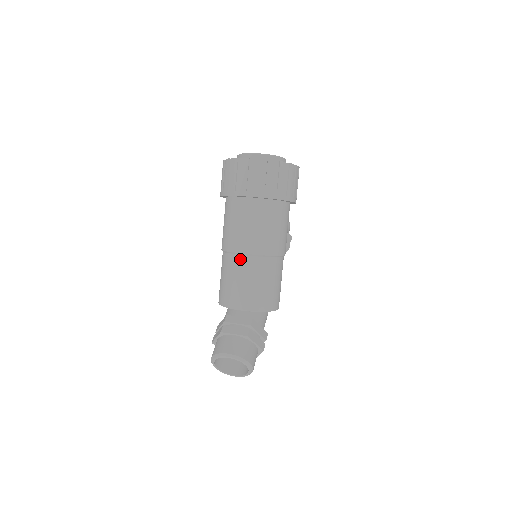
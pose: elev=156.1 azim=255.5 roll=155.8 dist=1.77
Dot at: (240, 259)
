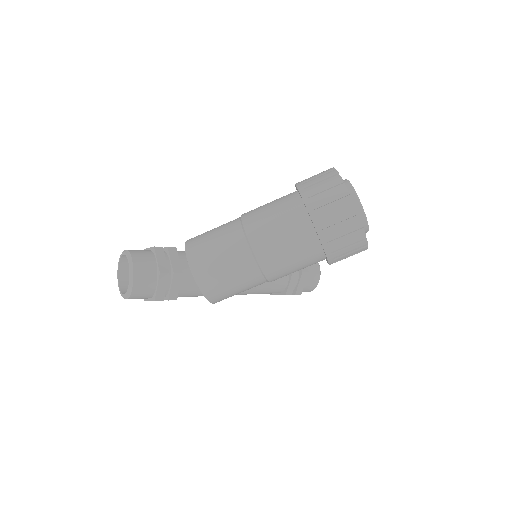
Dot at: (238, 231)
